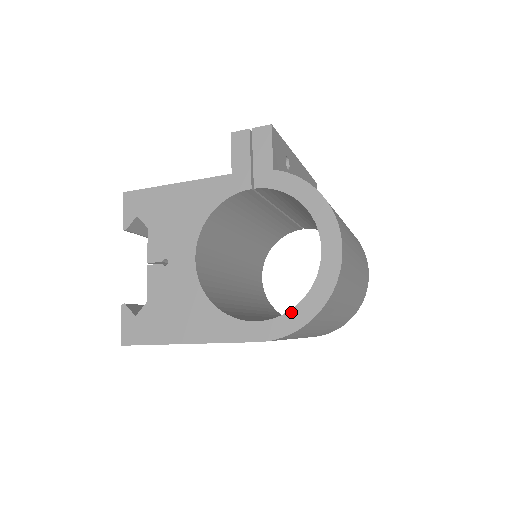
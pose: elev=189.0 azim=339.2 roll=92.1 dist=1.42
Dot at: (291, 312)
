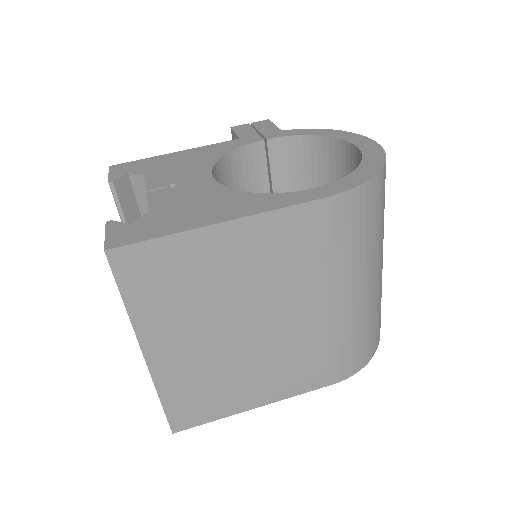
Dot at: (350, 175)
